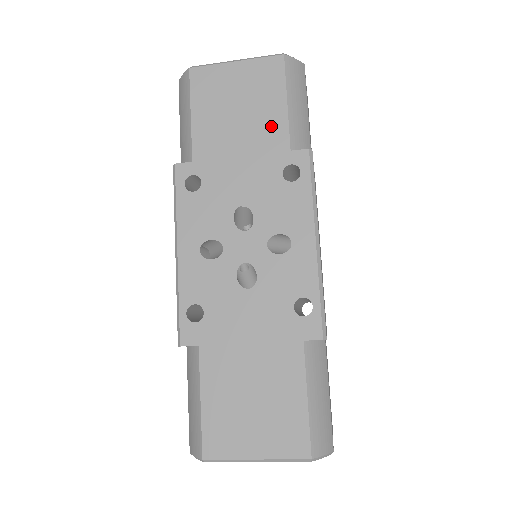
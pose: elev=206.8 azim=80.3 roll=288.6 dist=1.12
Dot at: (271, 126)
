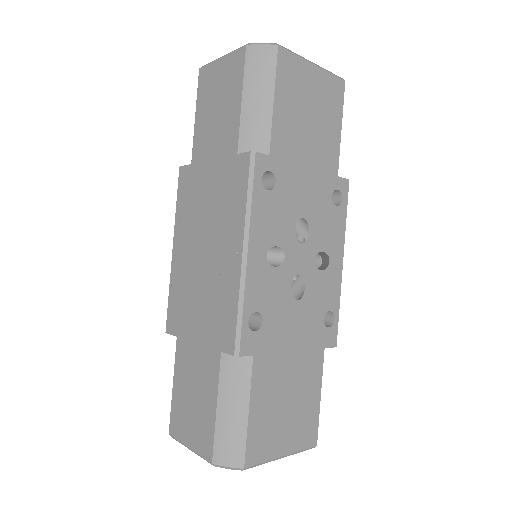
Dot at: (329, 146)
